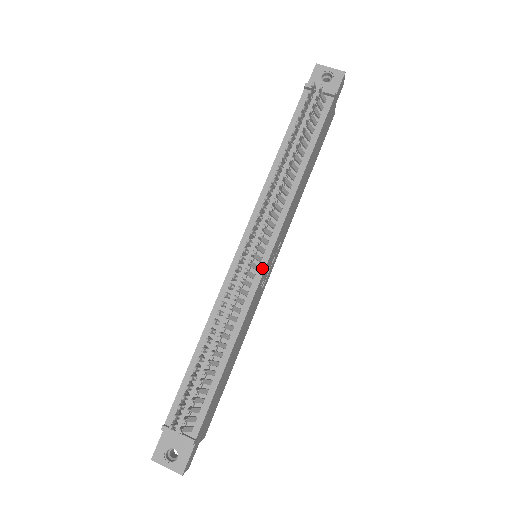
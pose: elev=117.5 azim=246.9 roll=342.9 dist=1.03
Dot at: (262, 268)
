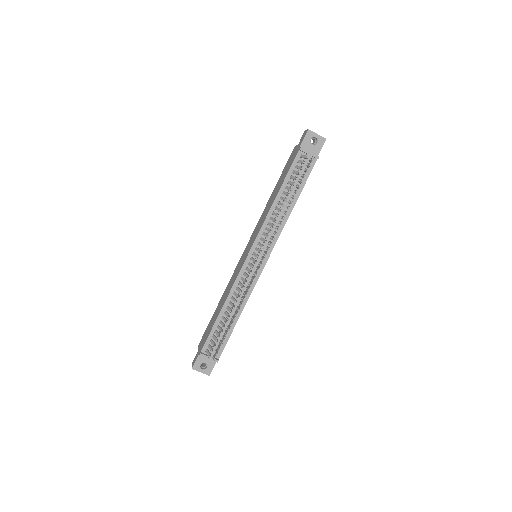
Dot at: (262, 268)
